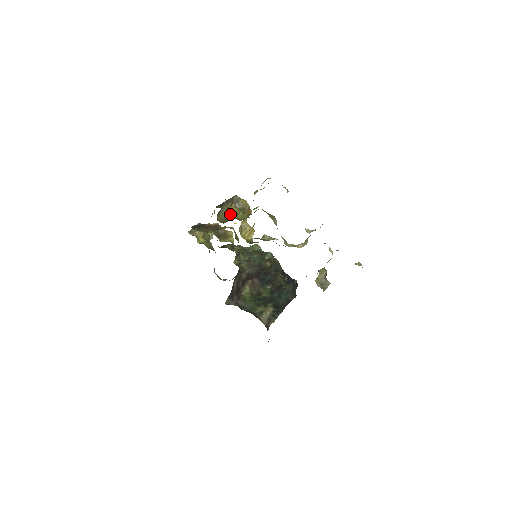
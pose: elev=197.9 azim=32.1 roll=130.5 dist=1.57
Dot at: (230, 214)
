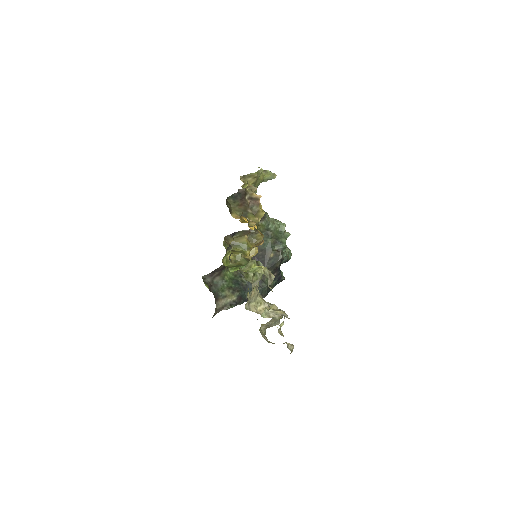
Dot at: (226, 256)
